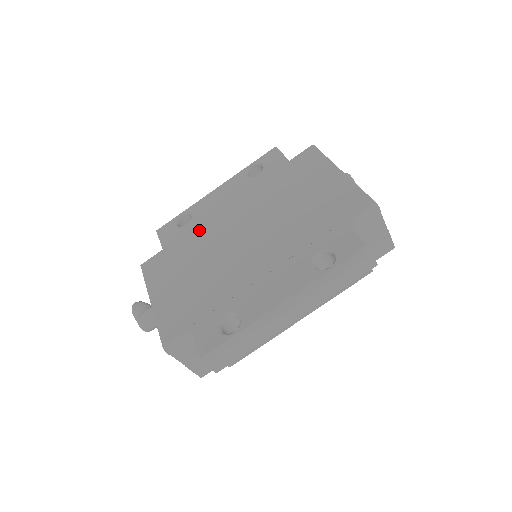
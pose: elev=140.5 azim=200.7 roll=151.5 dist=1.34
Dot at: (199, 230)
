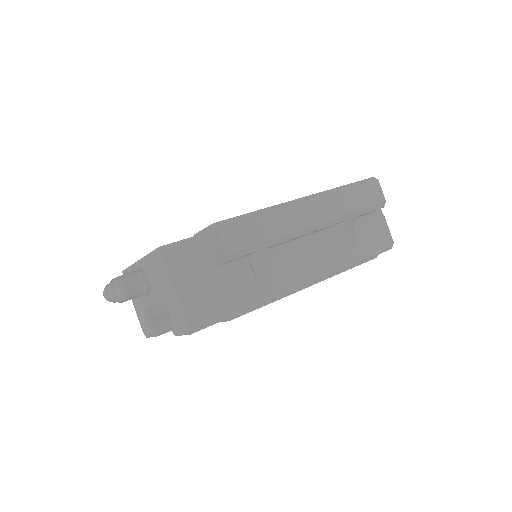
Dot at: occluded
